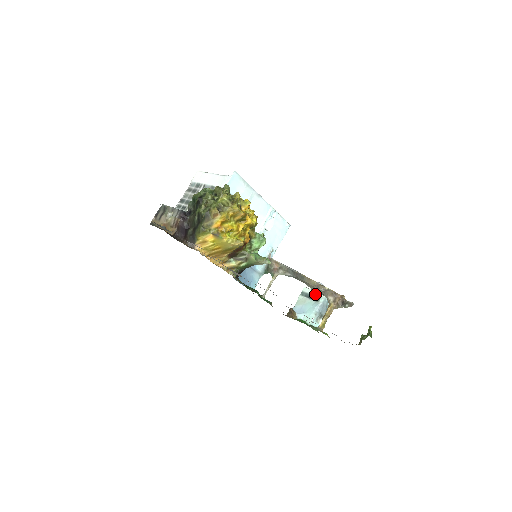
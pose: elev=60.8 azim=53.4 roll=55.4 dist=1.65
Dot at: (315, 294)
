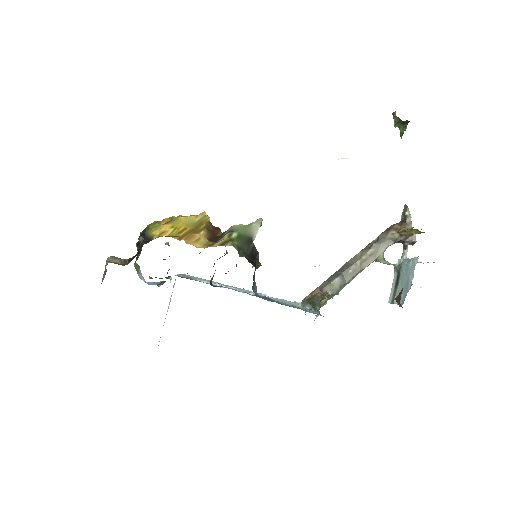
Dot at: (395, 277)
